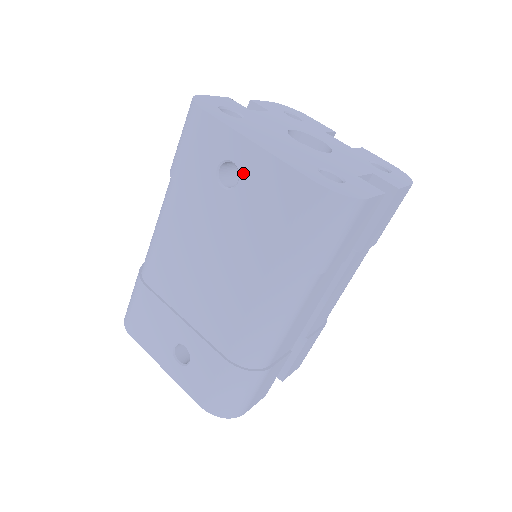
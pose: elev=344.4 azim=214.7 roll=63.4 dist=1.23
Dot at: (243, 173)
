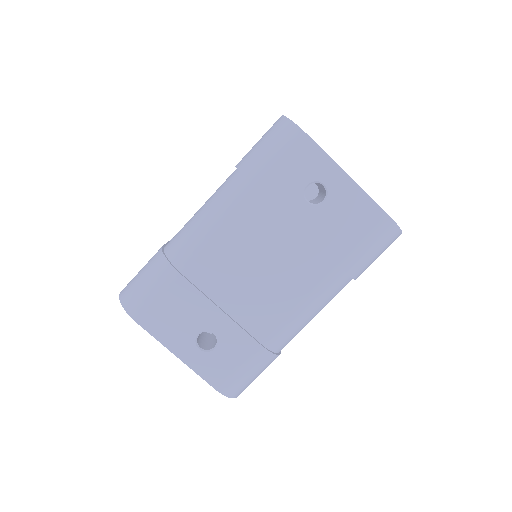
Dot at: (332, 196)
